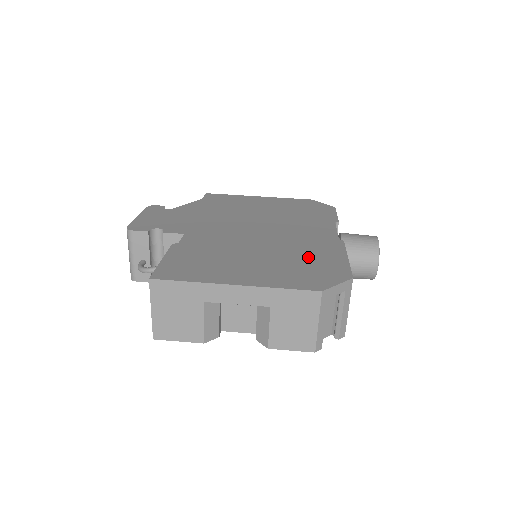
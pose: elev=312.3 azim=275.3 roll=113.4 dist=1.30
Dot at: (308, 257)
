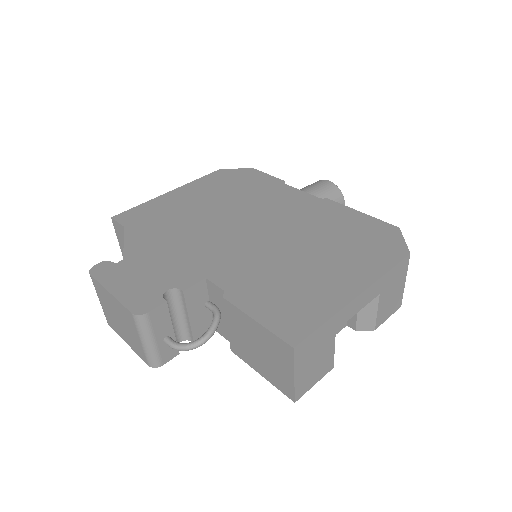
Dot at: (341, 230)
